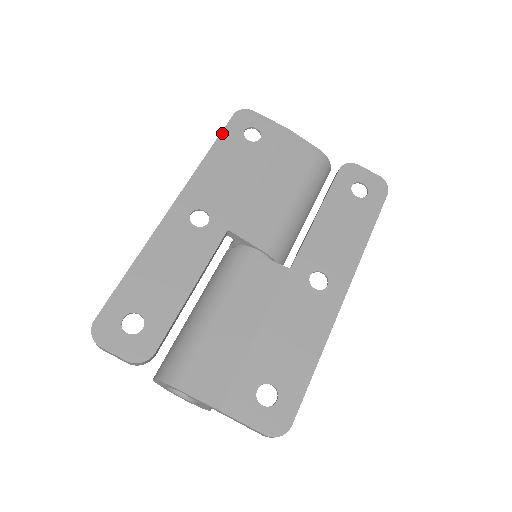
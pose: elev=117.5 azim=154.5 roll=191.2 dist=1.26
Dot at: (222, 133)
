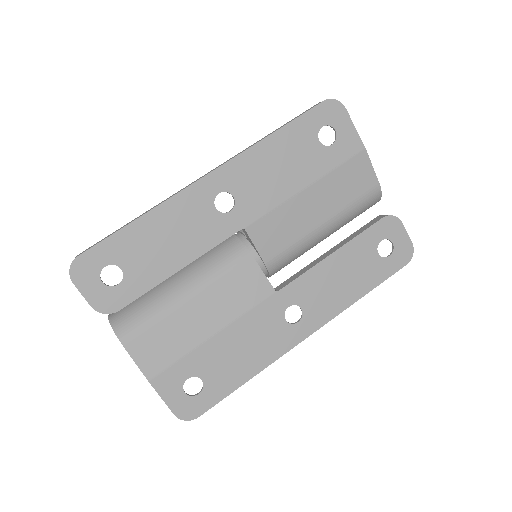
Dot at: (299, 118)
